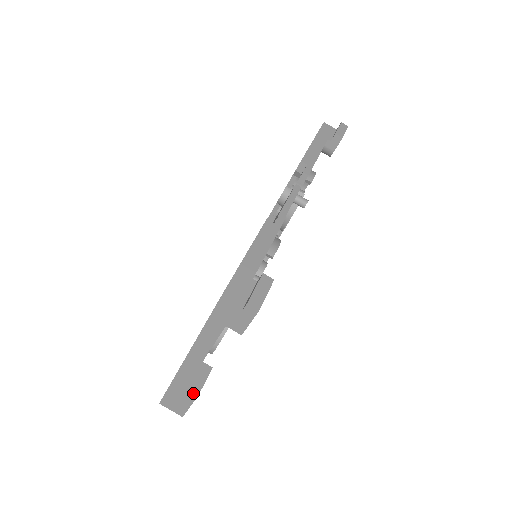
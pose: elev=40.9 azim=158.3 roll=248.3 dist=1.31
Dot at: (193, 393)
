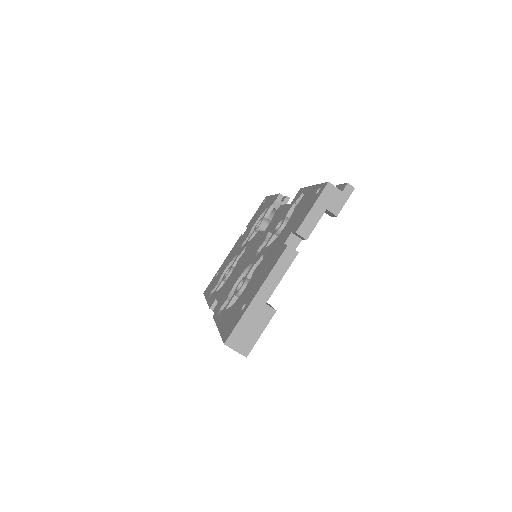
Dot at: (272, 309)
